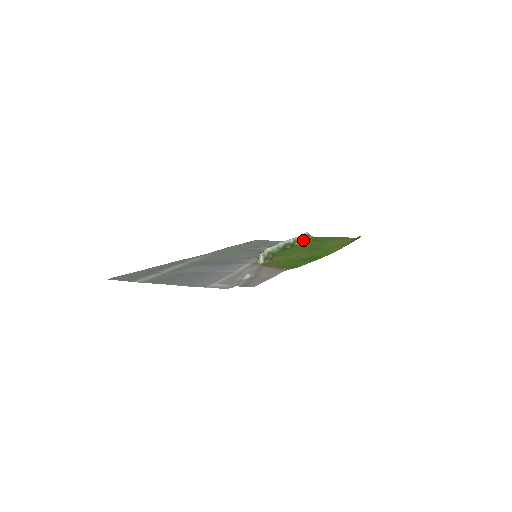
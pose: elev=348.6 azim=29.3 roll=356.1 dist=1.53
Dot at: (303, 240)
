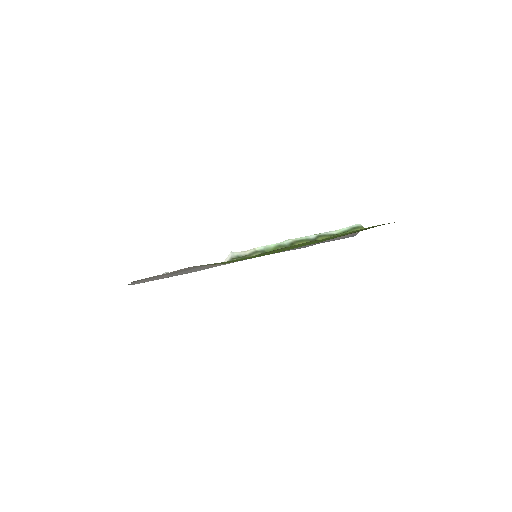
Dot at: (339, 234)
